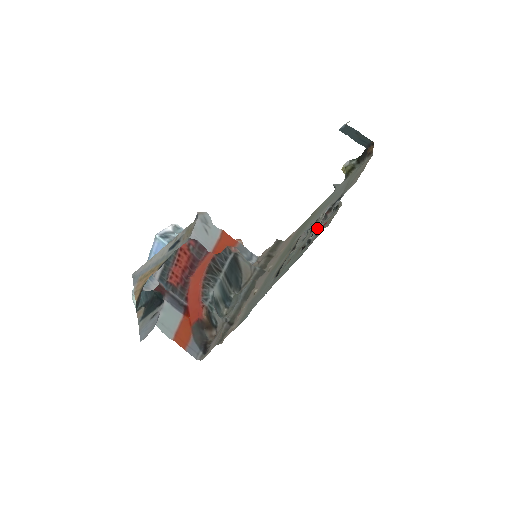
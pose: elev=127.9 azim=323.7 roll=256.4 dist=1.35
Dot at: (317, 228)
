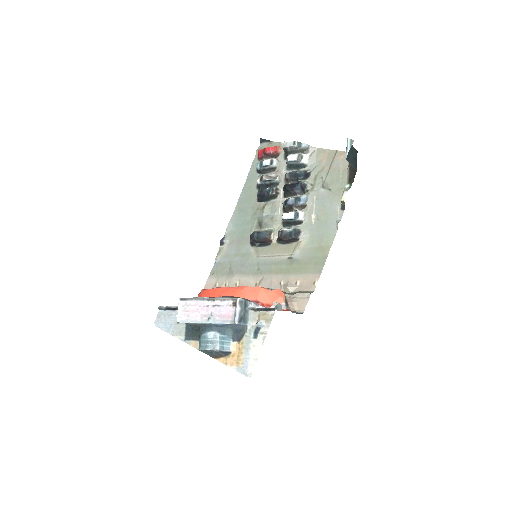
Dot at: (269, 176)
